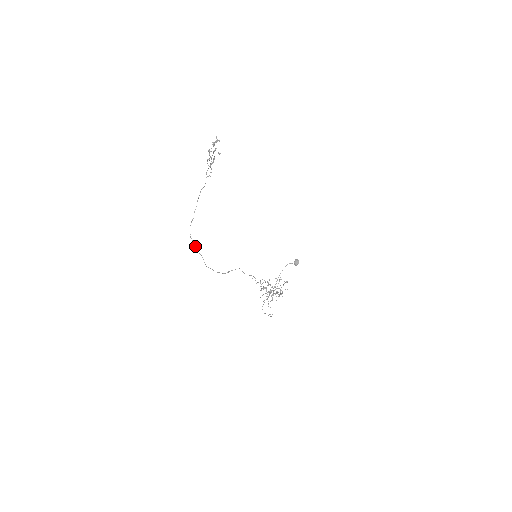
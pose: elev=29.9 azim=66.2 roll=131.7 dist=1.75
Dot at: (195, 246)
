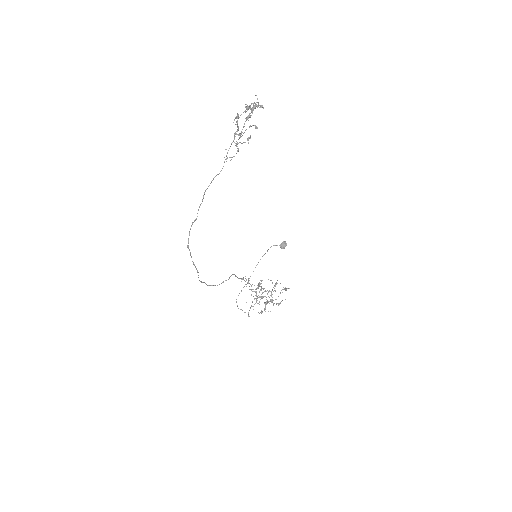
Dot at: occluded
